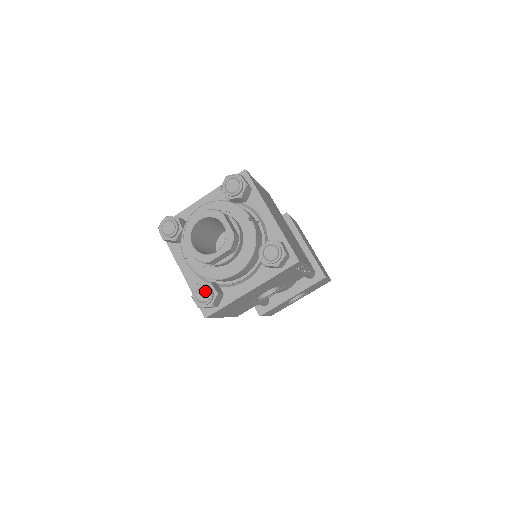
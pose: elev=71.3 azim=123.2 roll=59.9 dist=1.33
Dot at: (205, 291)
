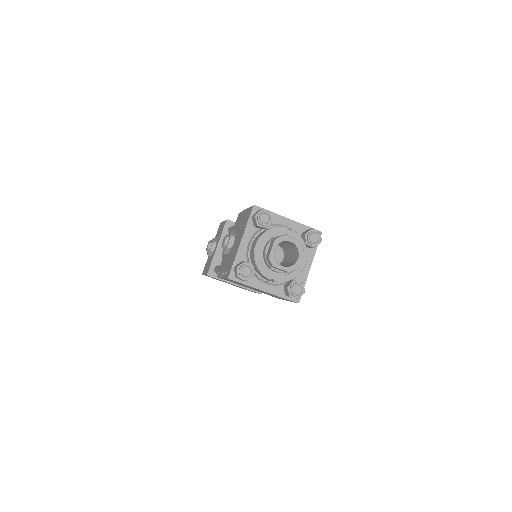
Dot at: (297, 287)
